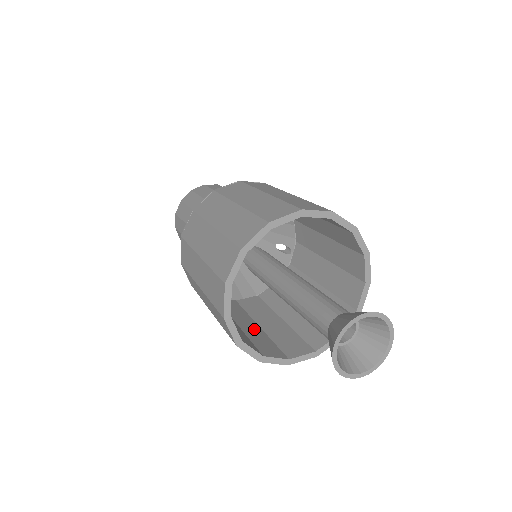
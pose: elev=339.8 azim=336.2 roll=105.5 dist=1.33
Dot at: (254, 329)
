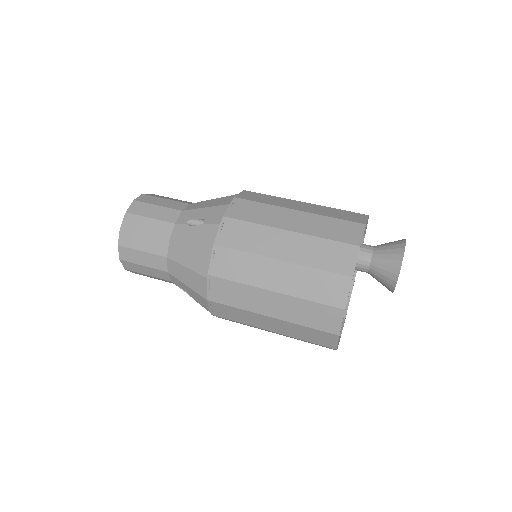
Dot at: occluded
